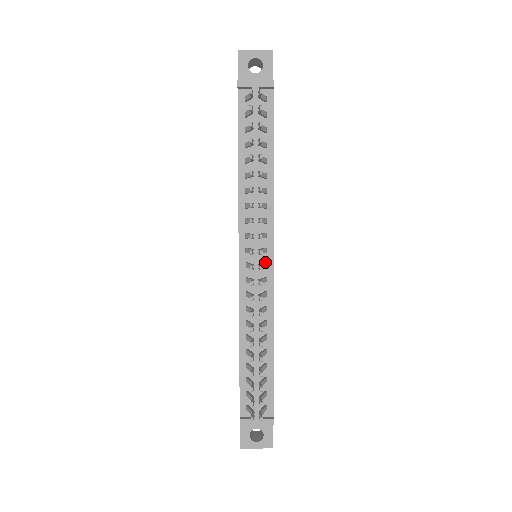
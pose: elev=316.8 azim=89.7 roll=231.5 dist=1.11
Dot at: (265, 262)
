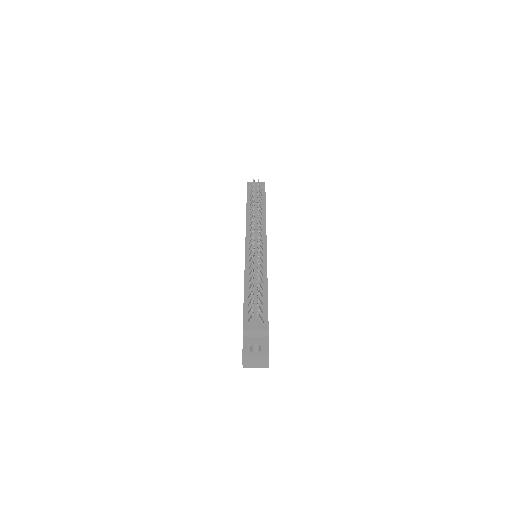
Dot at: (262, 249)
